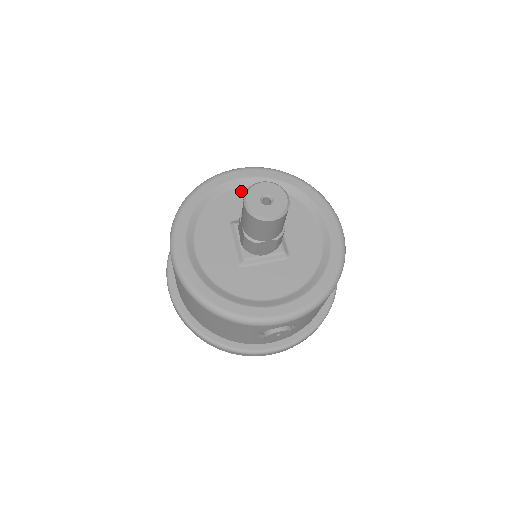
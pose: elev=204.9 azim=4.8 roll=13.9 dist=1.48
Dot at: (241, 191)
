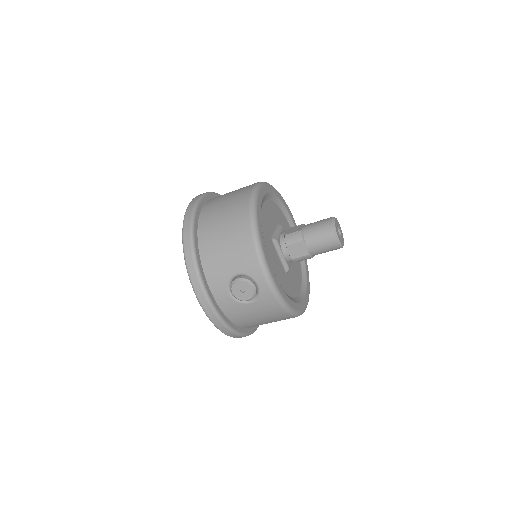
Dot at: (289, 227)
